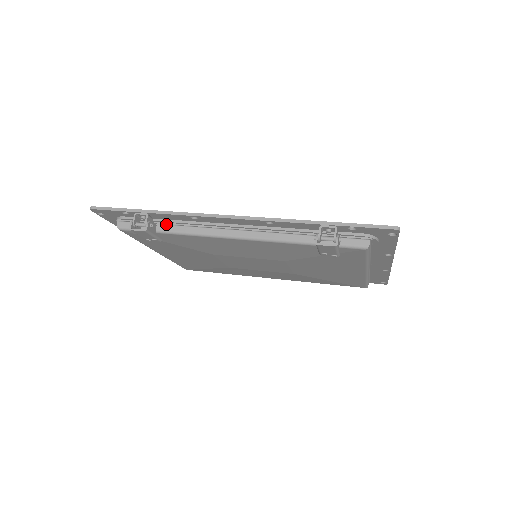
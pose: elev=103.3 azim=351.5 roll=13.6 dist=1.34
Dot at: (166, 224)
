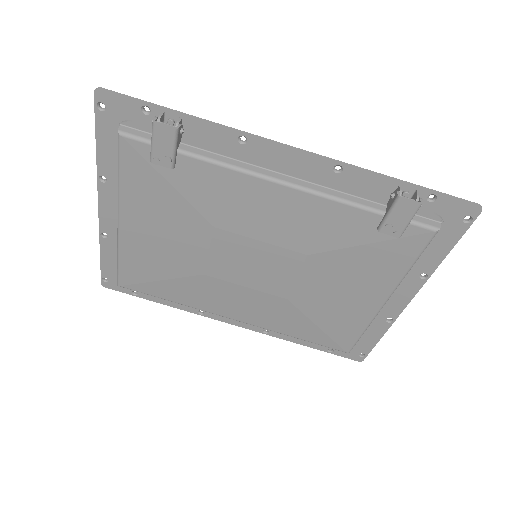
Dot at: (193, 145)
